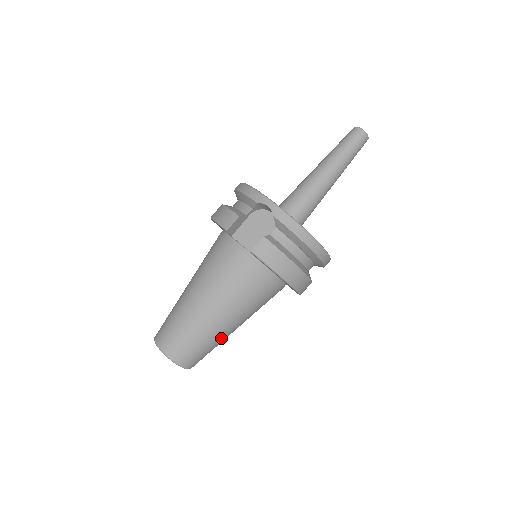
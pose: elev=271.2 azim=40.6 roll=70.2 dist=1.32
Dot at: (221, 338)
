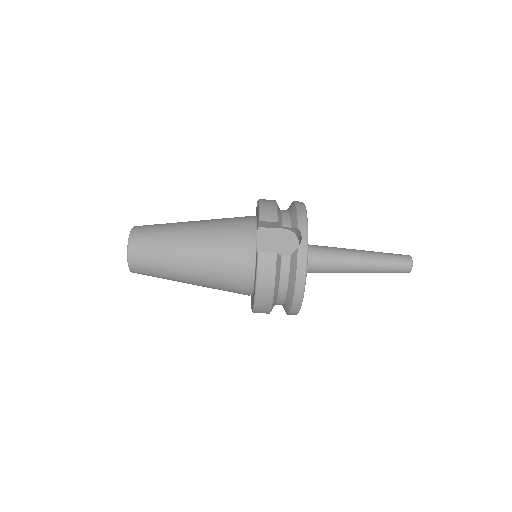
Dot at: (174, 278)
